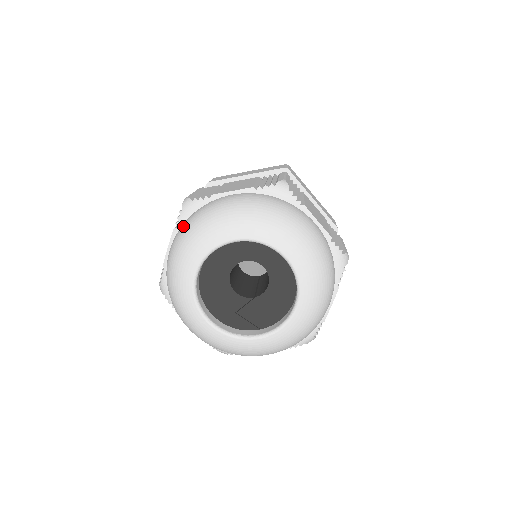
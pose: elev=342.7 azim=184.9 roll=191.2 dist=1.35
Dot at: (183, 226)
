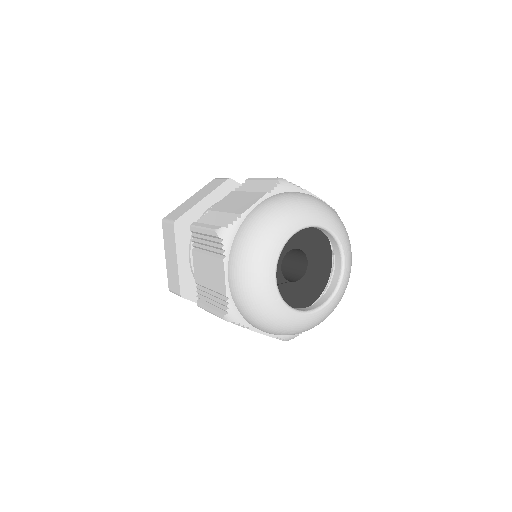
Dot at: (285, 195)
